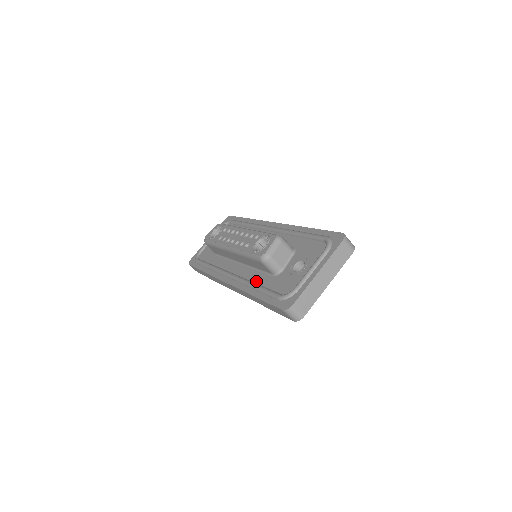
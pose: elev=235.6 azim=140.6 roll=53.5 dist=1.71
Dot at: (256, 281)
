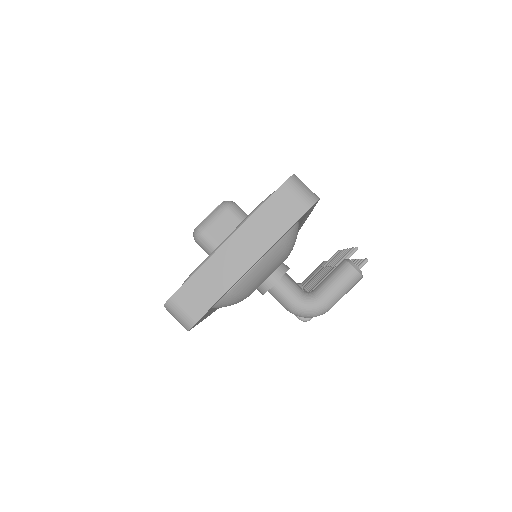
Dot at: occluded
